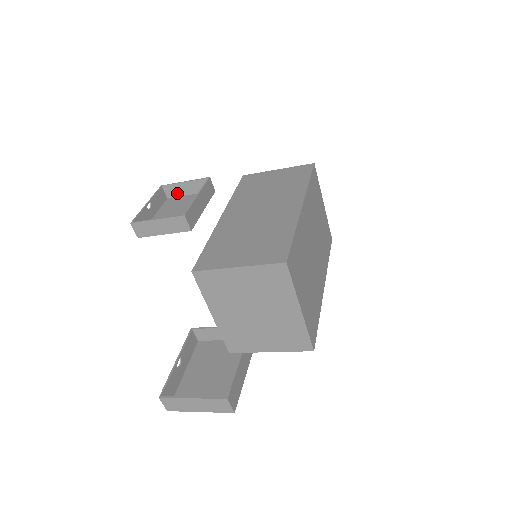
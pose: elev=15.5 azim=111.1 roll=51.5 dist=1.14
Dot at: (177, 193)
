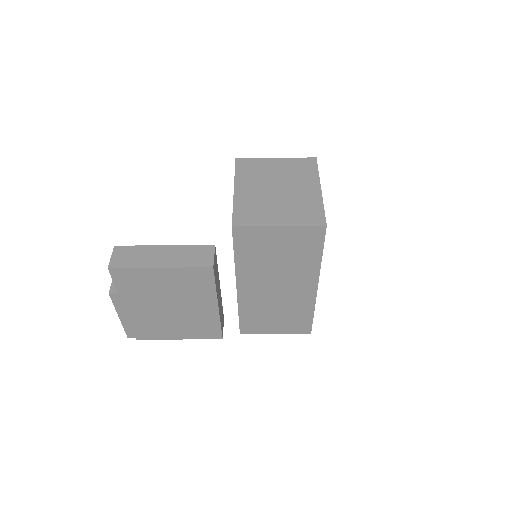
Dot at: occluded
